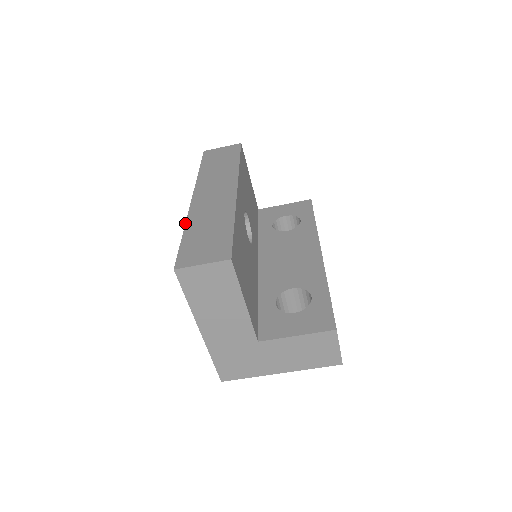
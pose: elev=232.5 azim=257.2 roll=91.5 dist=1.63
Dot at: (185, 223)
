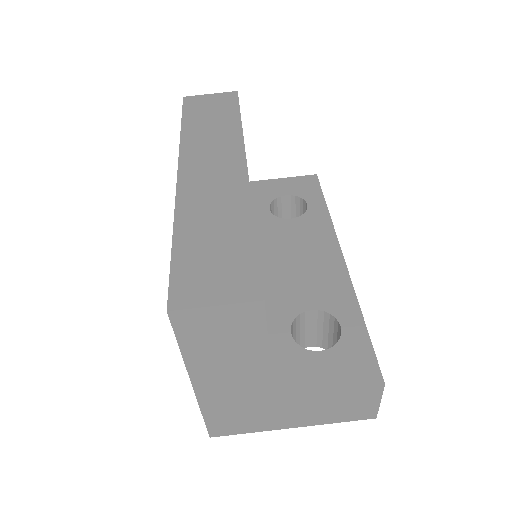
Dot at: occluded
